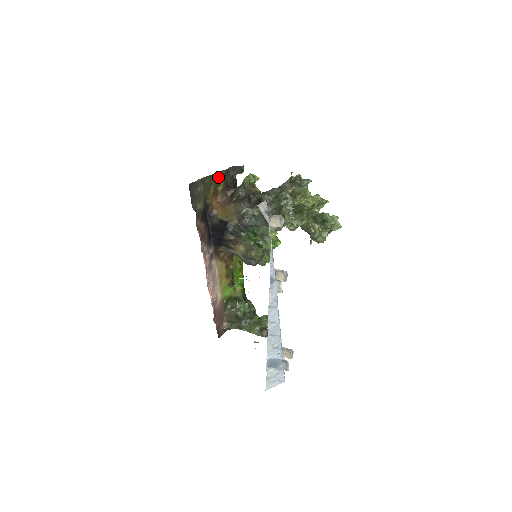
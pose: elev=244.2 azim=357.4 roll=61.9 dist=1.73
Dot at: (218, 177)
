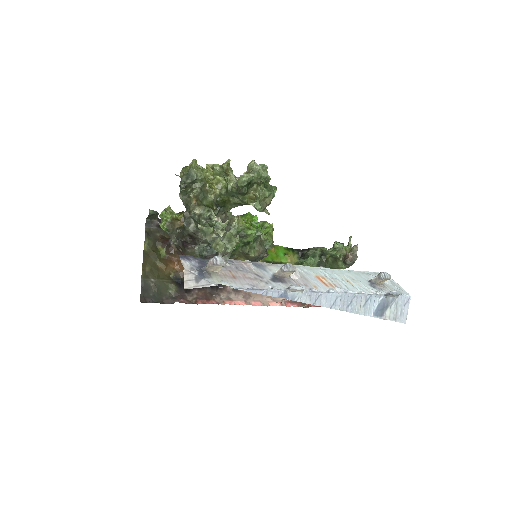
Dot at: (150, 251)
